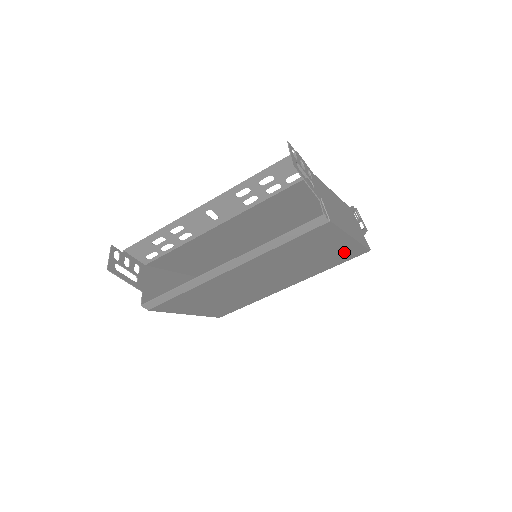
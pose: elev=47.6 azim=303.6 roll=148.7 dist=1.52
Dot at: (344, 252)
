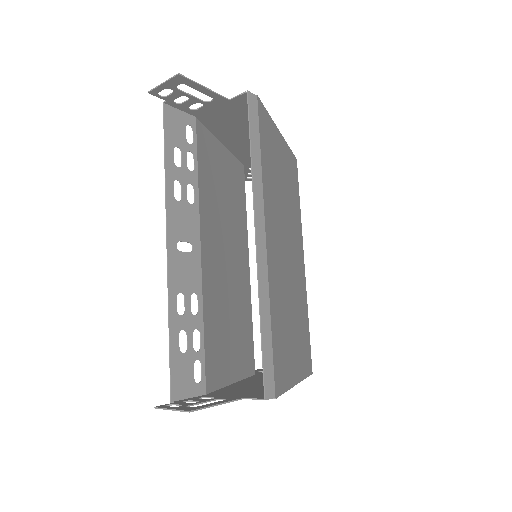
Dot at: (290, 167)
